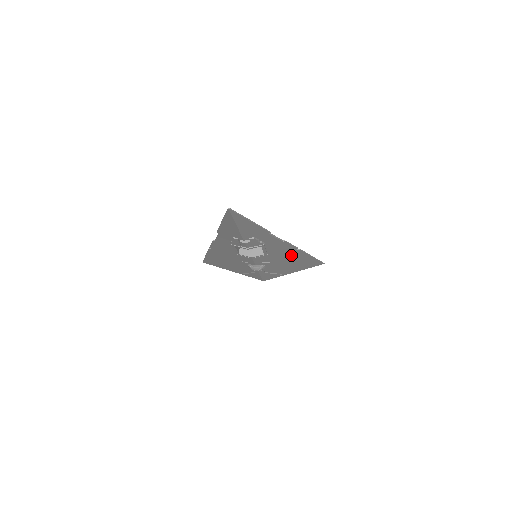
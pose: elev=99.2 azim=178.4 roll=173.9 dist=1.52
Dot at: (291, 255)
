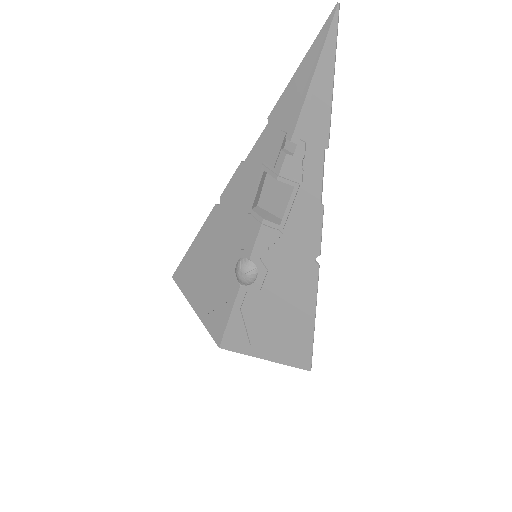
Dot at: (299, 276)
